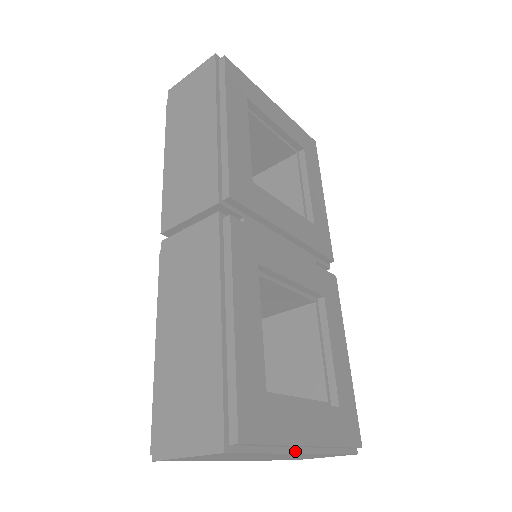
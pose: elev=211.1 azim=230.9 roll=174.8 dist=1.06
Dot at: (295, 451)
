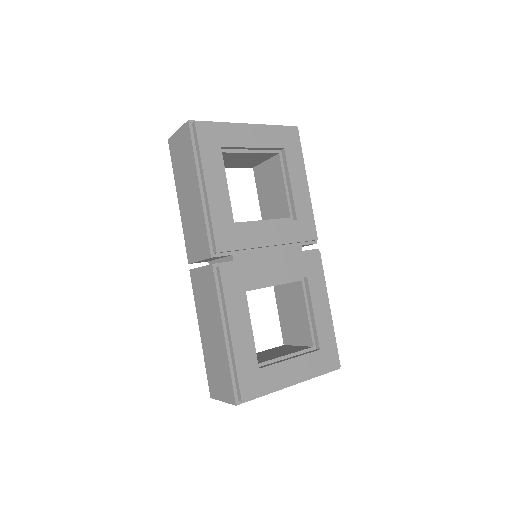
Dot at: (285, 387)
